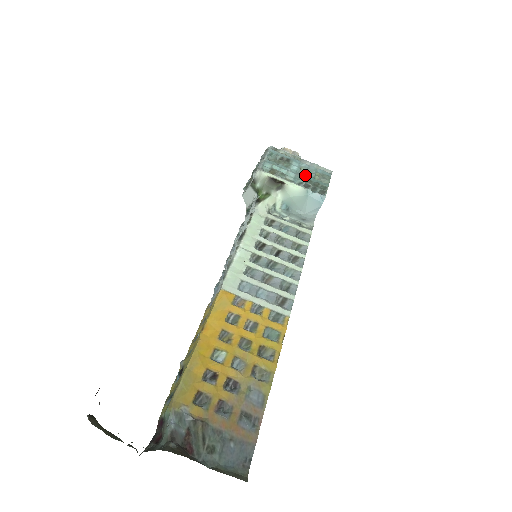
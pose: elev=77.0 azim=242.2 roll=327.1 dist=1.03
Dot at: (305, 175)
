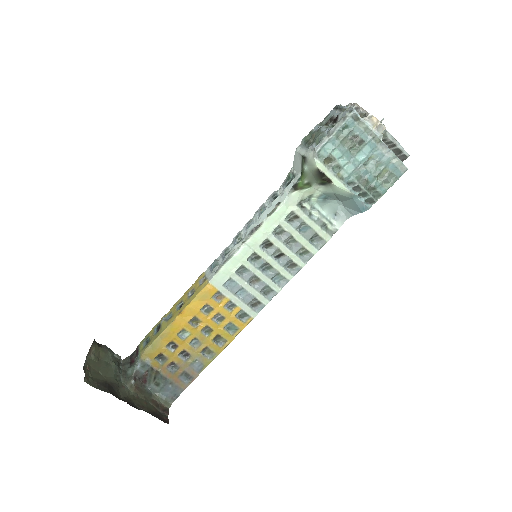
Dot at: (367, 171)
